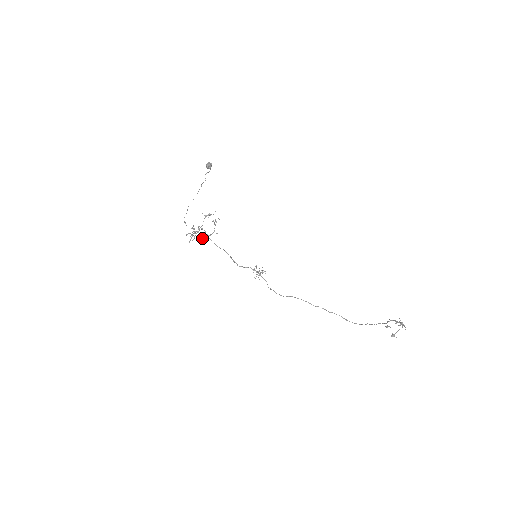
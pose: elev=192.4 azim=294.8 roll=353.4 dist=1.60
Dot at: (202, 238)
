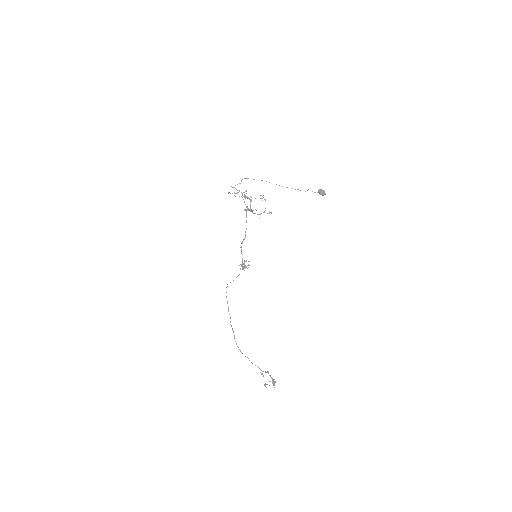
Dot at: occluded
